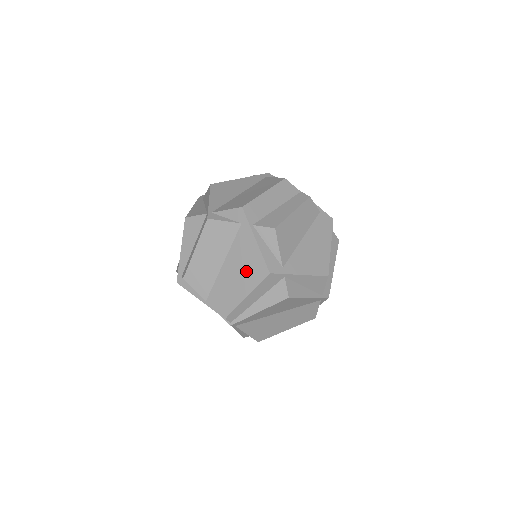
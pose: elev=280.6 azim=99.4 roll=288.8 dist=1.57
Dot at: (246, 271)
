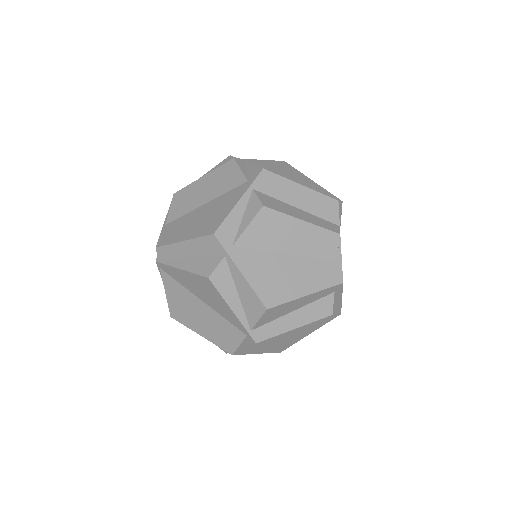
Dot at: (206, 220)
